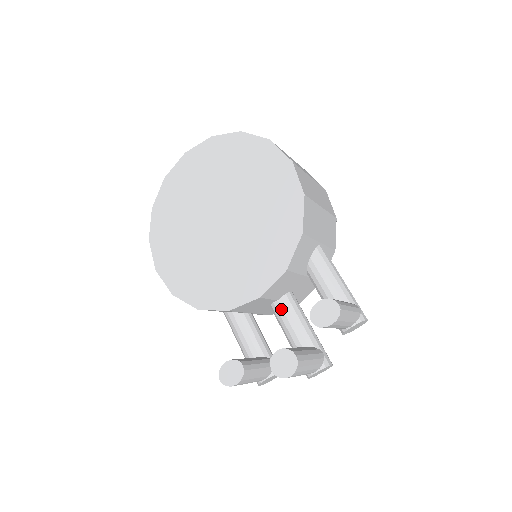
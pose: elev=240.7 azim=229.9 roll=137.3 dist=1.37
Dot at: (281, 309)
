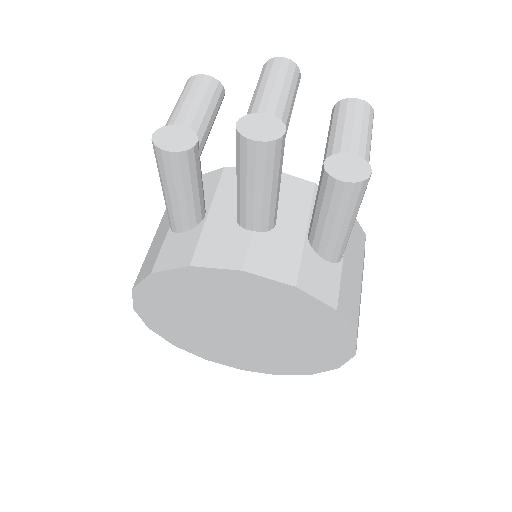
Dot at: occluded
